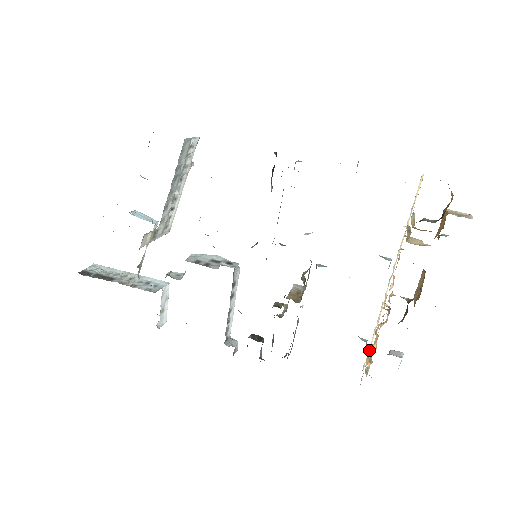
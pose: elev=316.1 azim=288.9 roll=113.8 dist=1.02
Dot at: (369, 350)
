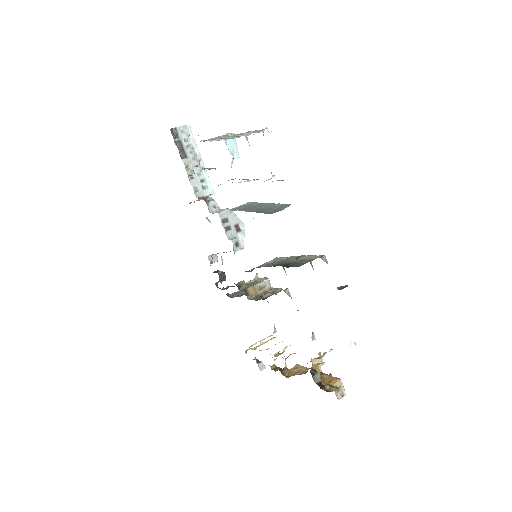
Dot at: (266, 341)
